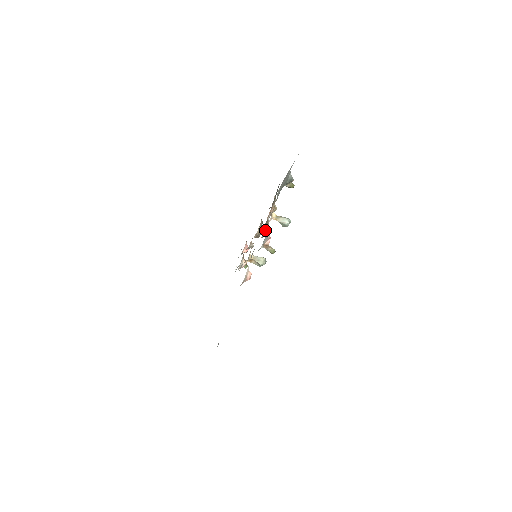
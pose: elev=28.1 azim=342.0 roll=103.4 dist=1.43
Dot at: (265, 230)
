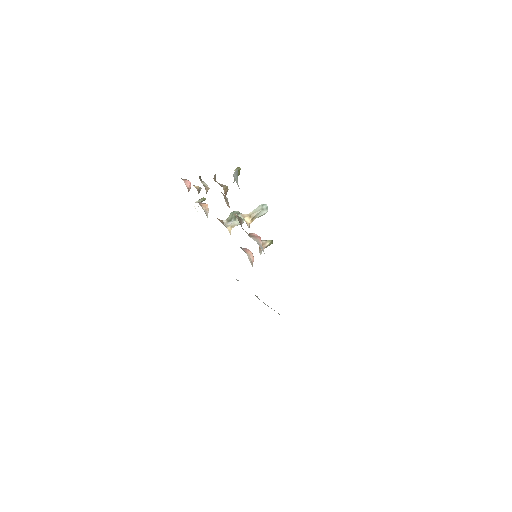
Dot at: occluded
